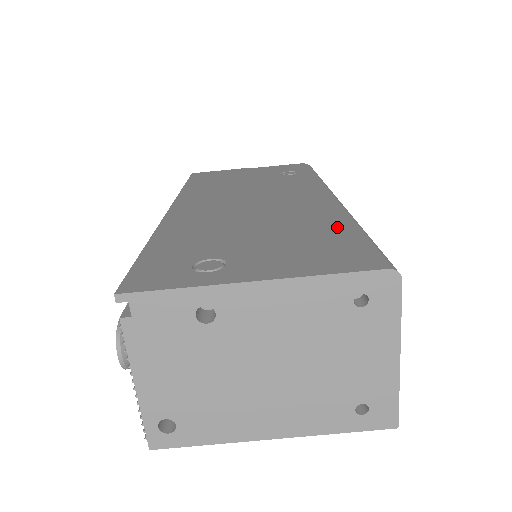
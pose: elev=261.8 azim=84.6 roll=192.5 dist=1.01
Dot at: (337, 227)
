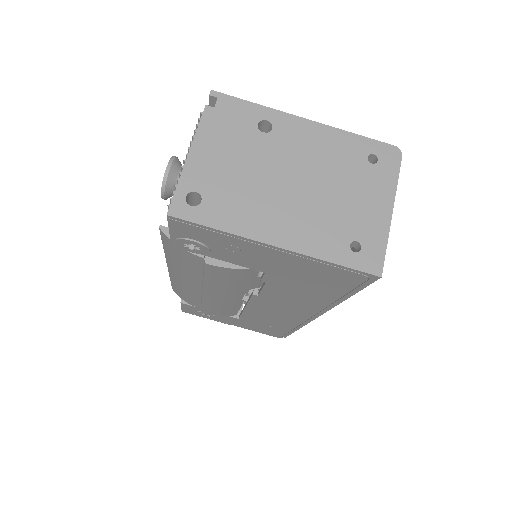
Dot at: occluded
